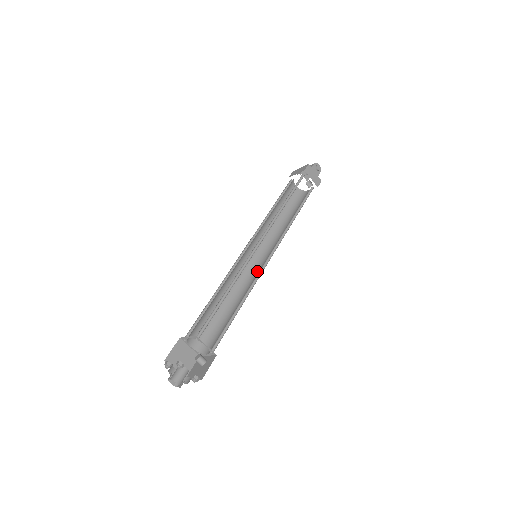
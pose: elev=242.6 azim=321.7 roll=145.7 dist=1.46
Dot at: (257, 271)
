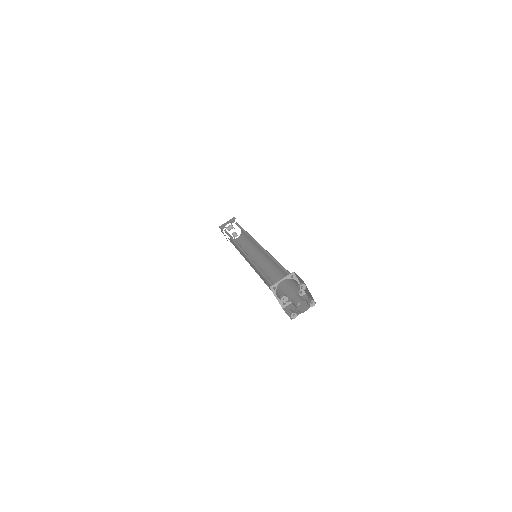
Dot at: (262, 267)
